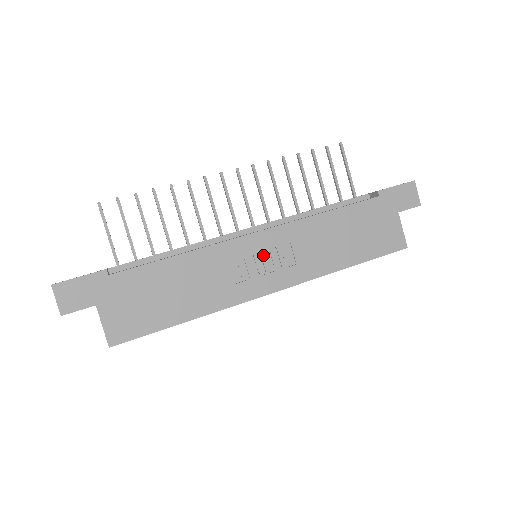
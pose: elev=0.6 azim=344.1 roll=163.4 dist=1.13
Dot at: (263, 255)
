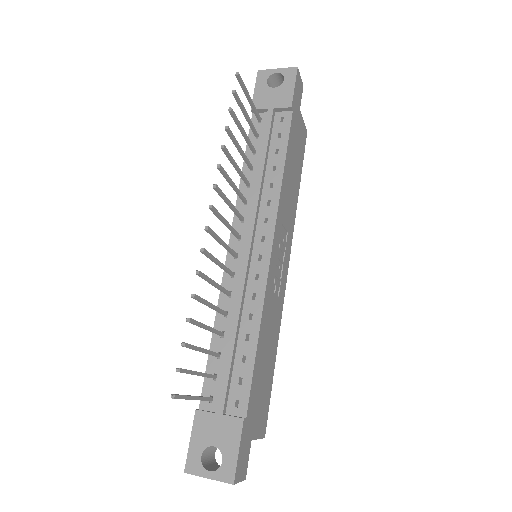
Dot at: (278, 256)
